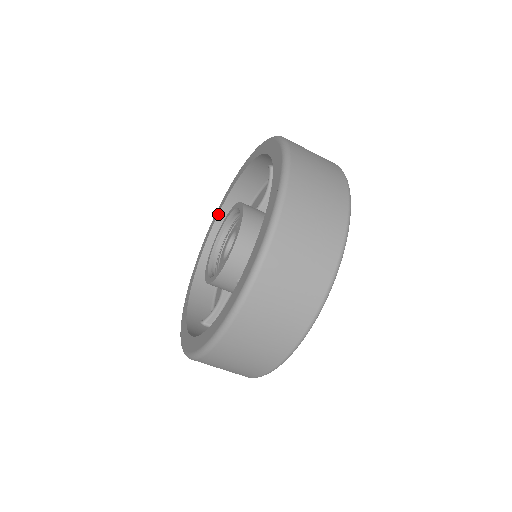
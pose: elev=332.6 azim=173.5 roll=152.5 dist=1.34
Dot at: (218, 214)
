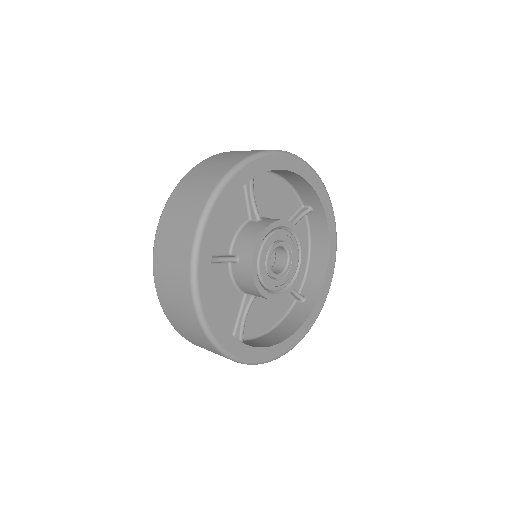
Dot at: occluded
